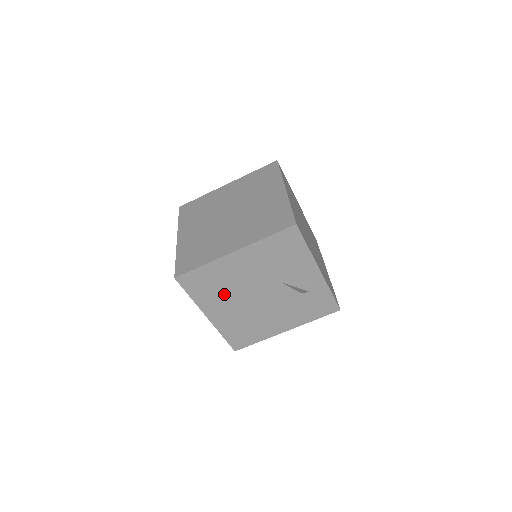
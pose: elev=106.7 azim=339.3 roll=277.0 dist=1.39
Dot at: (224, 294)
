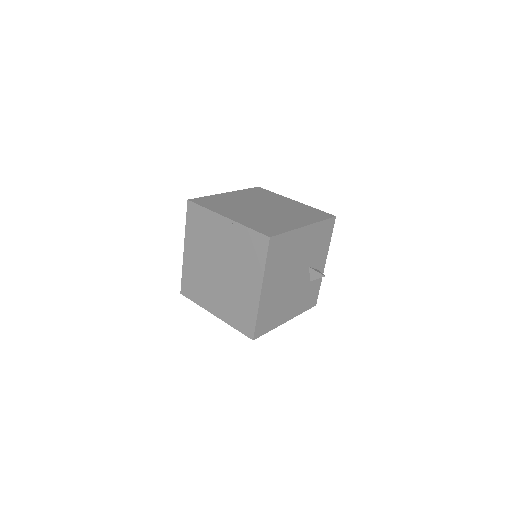
Dot at: (282, 267)
